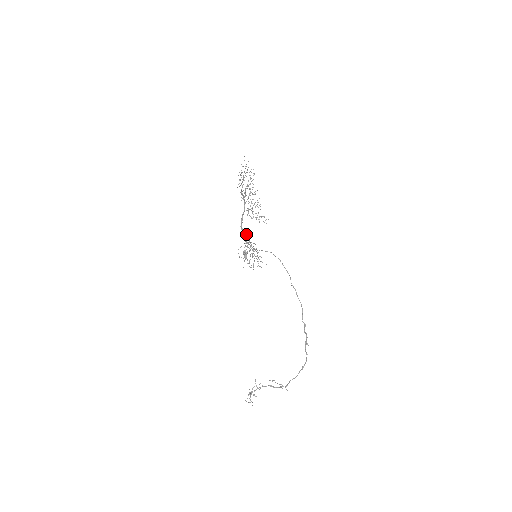
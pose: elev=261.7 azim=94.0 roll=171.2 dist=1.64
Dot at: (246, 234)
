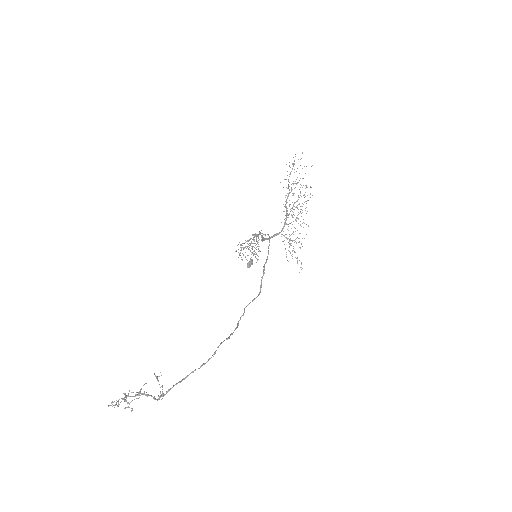
Dot at: (262, 235)
